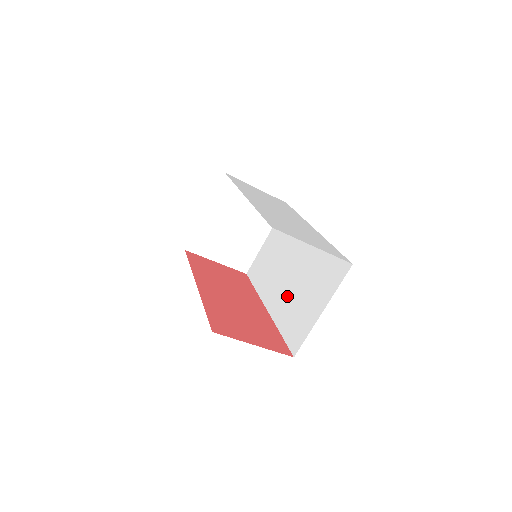
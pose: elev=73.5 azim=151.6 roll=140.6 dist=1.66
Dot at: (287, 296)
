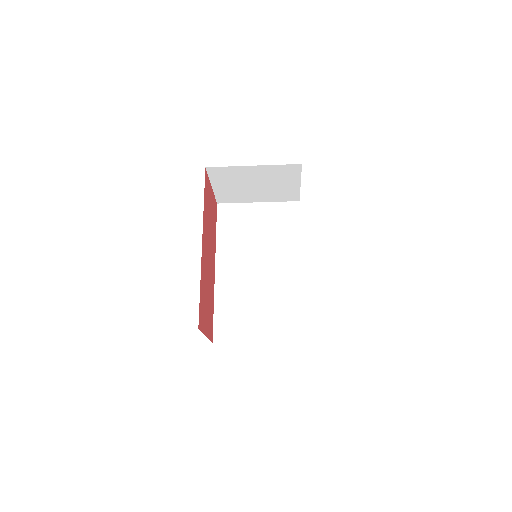
Dot at: (241, 287)
